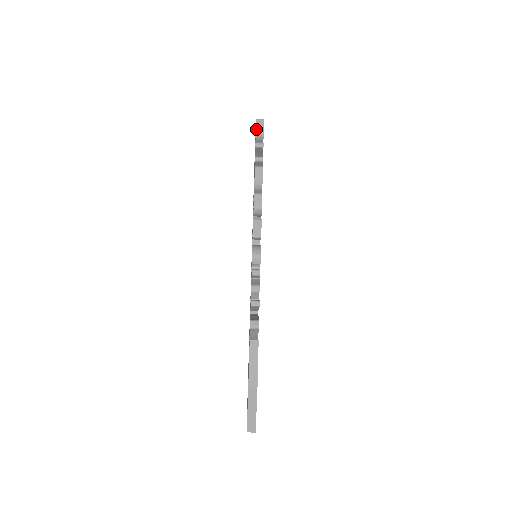
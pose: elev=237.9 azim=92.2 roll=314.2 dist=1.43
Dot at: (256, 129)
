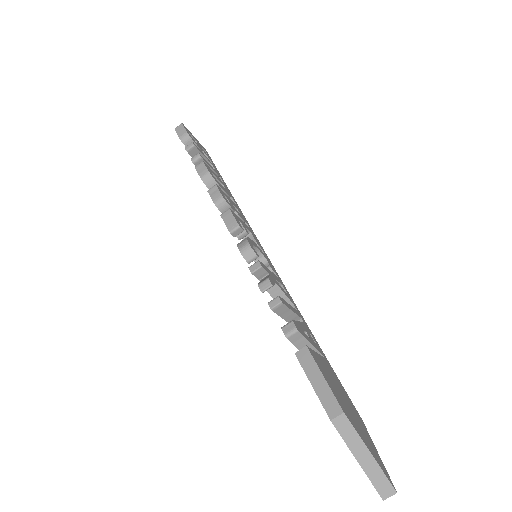
Dot at: occluded
